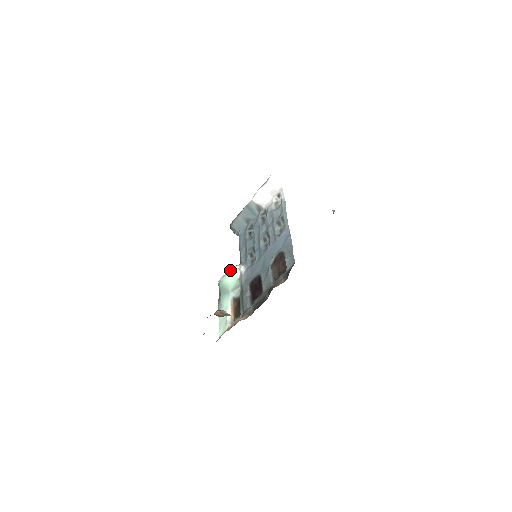
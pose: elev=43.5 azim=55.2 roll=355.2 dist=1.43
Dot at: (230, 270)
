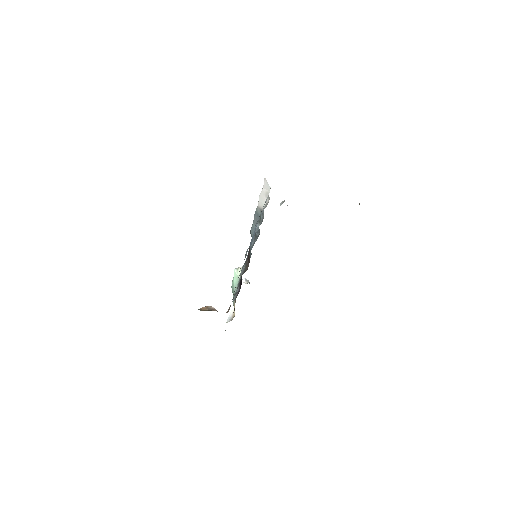
Dot at: (234, 272)
